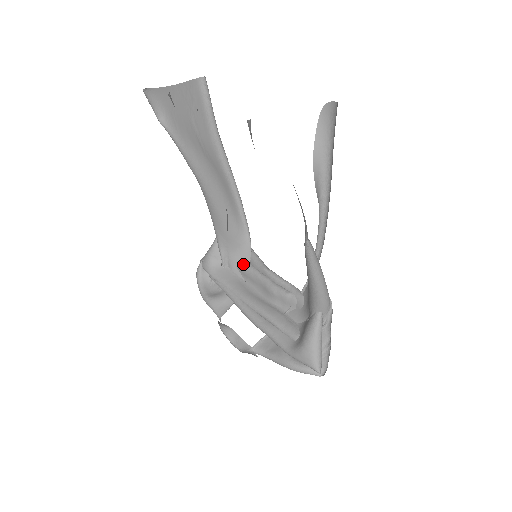
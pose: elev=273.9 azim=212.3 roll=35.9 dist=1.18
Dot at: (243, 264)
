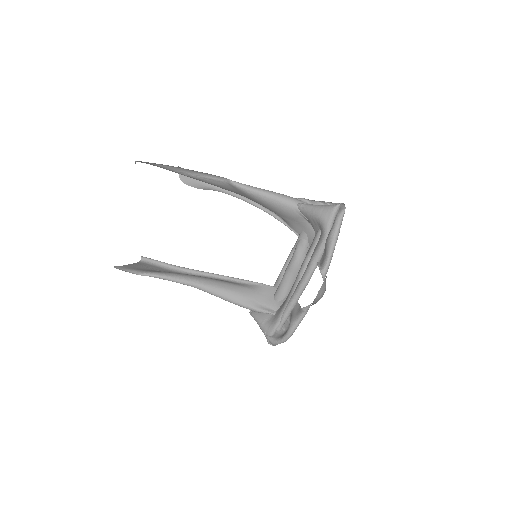
Dot at: (276, 294)
